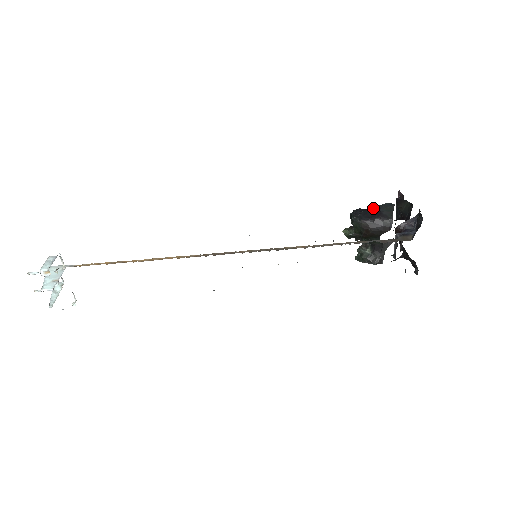
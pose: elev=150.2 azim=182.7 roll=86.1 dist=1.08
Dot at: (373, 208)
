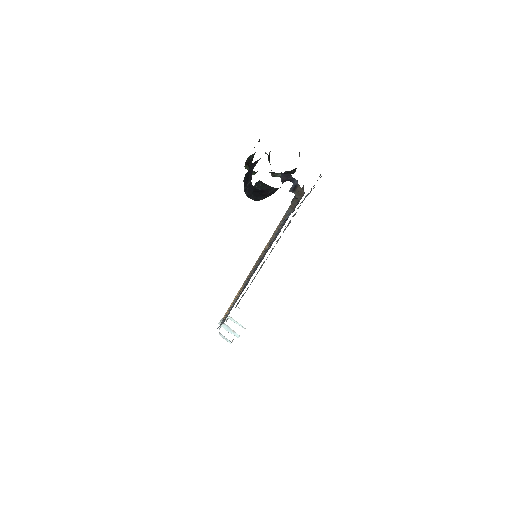
Dot at: (253, 191)
